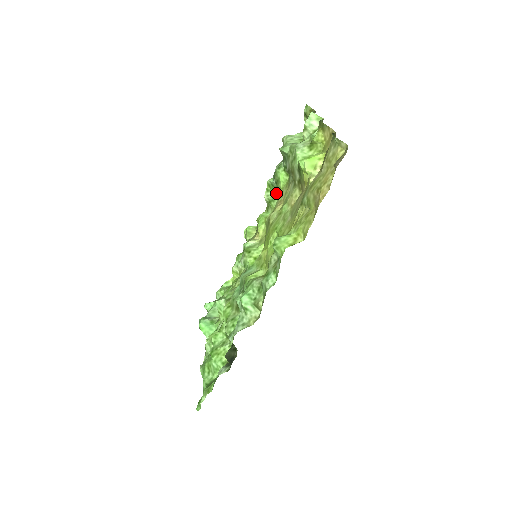
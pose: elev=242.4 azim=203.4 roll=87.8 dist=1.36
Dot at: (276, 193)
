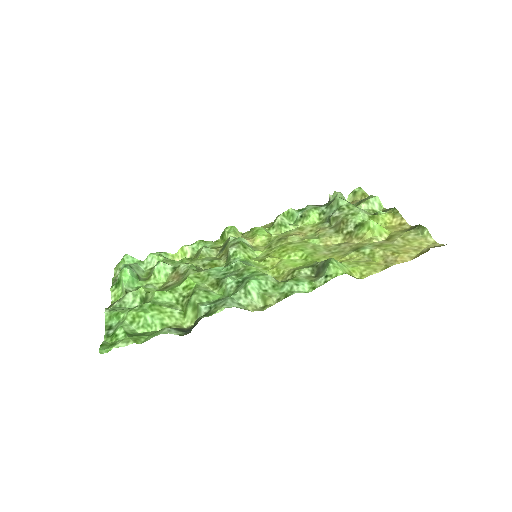
Dot at: (291, 223)
